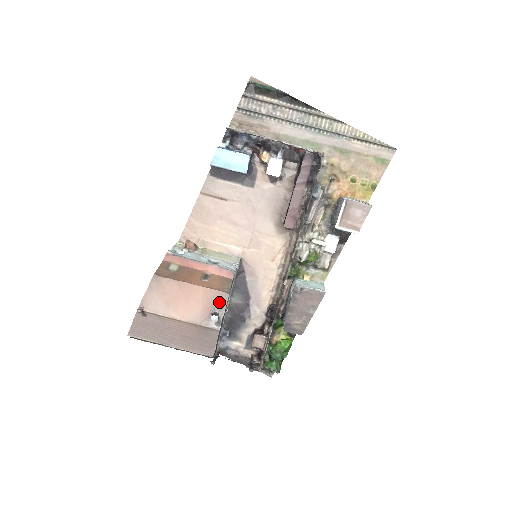
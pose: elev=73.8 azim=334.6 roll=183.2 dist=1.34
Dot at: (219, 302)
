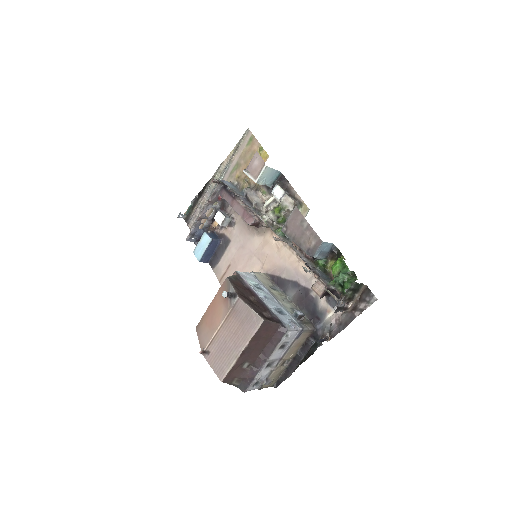
Dot at: (227, 288)
